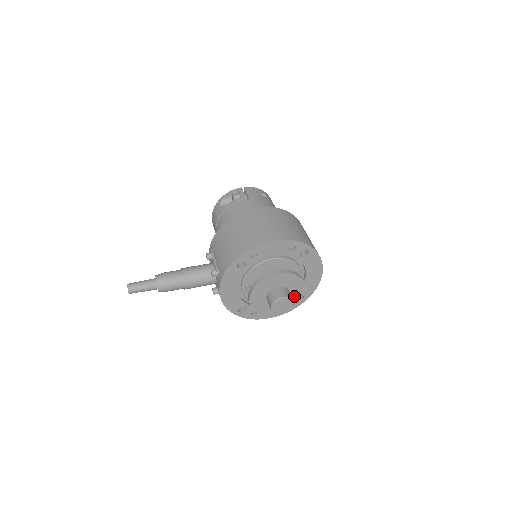
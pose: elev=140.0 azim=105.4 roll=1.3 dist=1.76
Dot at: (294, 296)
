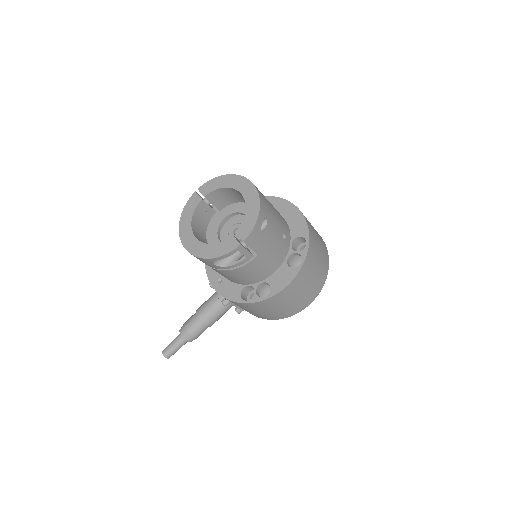
Dot at: occluded
